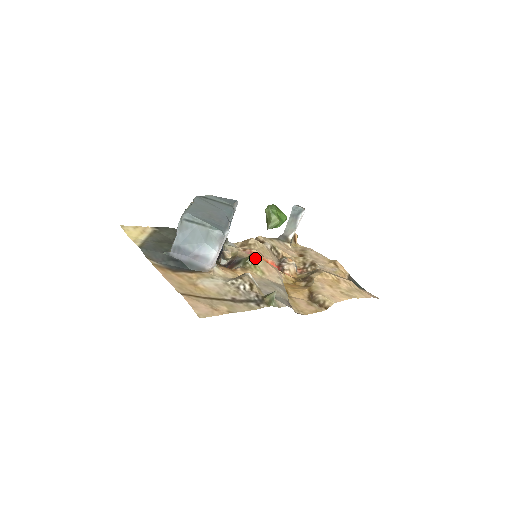
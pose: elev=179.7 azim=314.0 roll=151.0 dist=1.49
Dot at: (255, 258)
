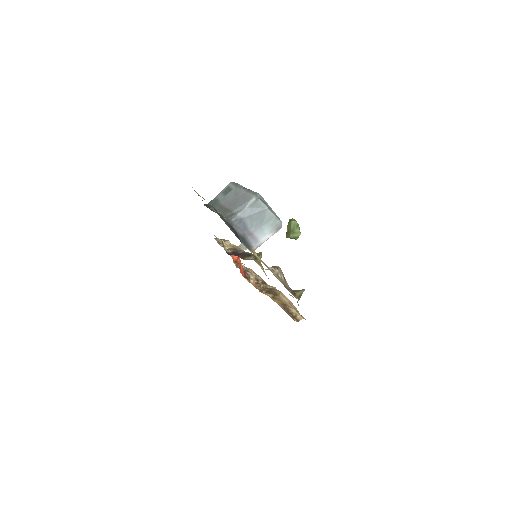
Dot at: (261, 257)
